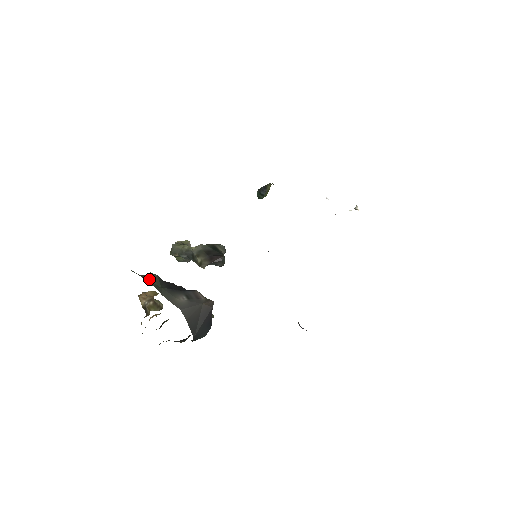
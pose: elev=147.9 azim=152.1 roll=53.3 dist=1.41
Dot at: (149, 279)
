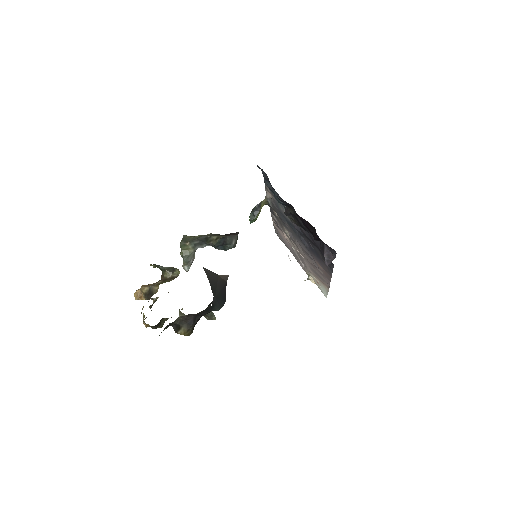
Dot at: occluded
